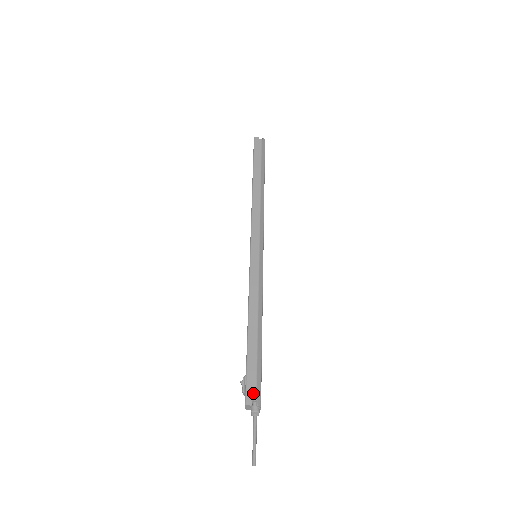
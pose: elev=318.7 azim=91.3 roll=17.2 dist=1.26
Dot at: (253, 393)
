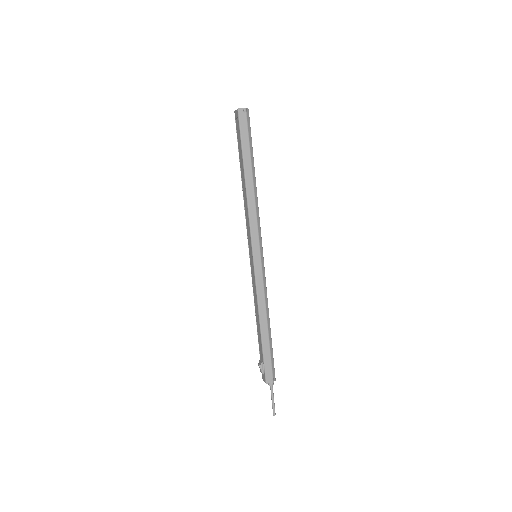
Dot at: (271, 375)
